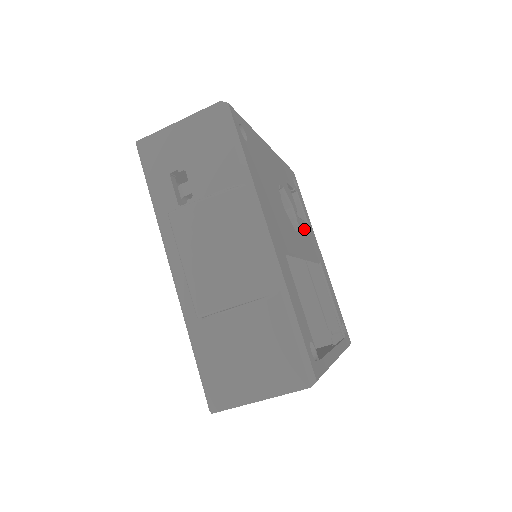
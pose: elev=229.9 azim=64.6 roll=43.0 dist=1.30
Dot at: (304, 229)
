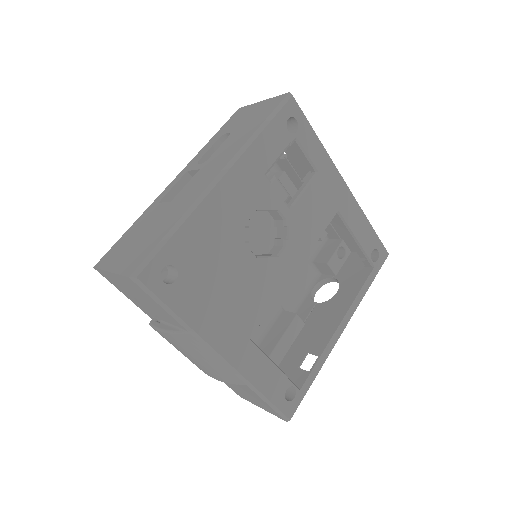
Dot at: (304, 209)
